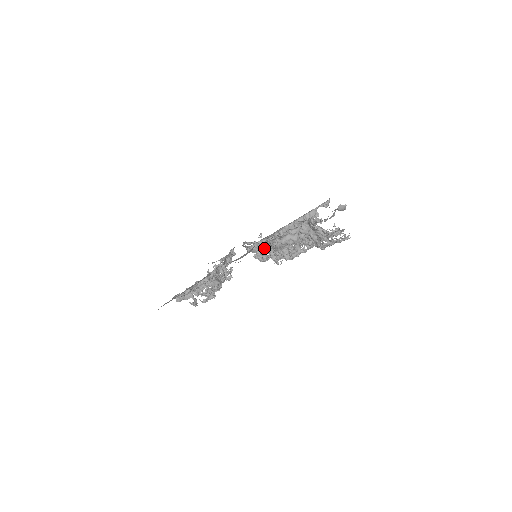
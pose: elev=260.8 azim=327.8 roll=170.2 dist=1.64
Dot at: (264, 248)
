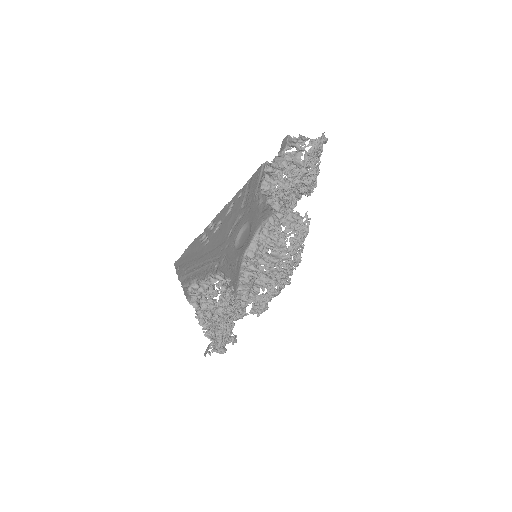
Dot at: (260, 251)
